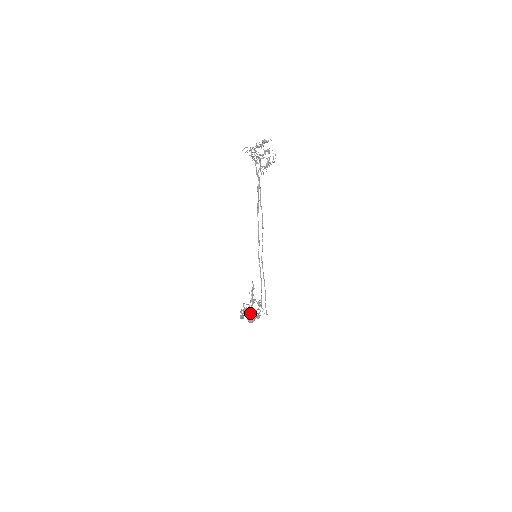
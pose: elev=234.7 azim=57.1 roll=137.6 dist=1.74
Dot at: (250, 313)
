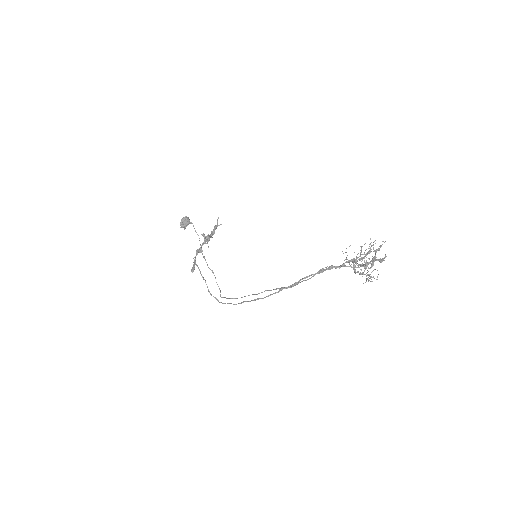
Dot at: occluded
